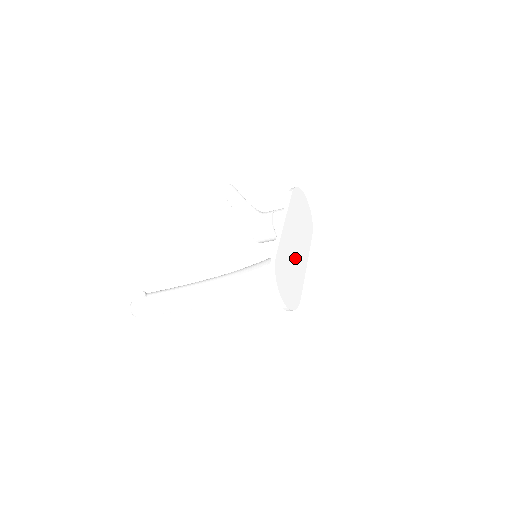
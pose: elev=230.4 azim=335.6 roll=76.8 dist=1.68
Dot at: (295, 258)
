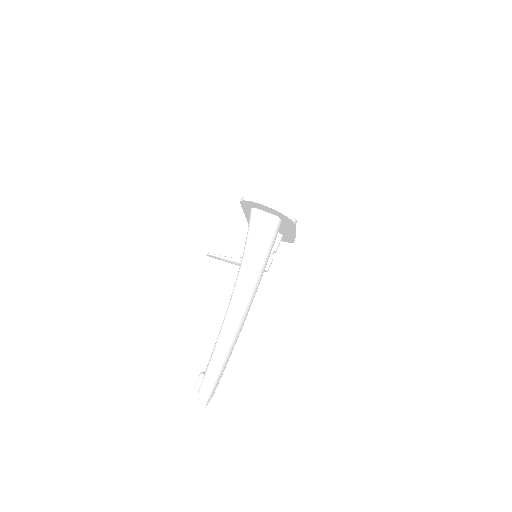
Dot at: occluded
